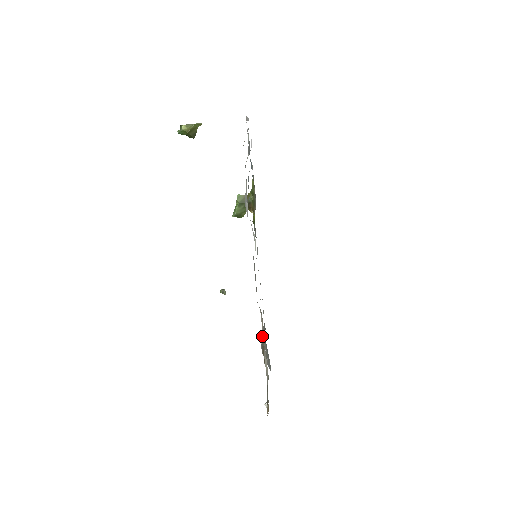
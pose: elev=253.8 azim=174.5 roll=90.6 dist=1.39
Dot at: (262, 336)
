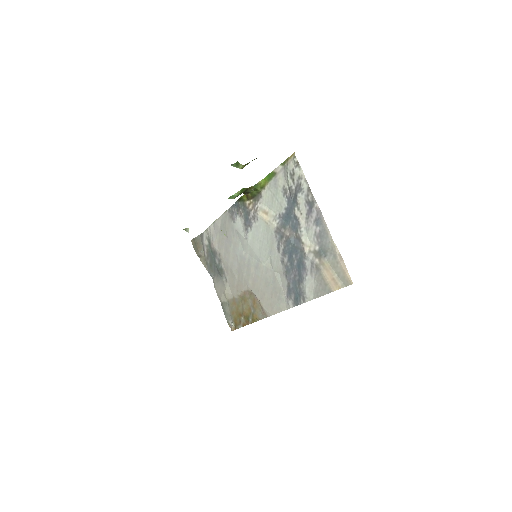
Dot at: (196, 240)
